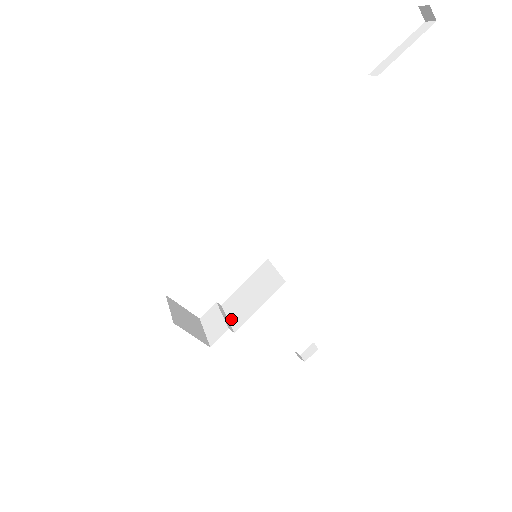
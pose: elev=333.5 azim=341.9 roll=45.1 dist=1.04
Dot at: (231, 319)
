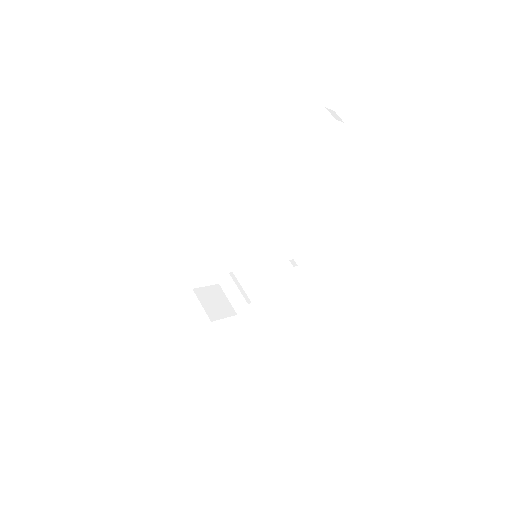
Dot at: (246, 290)
